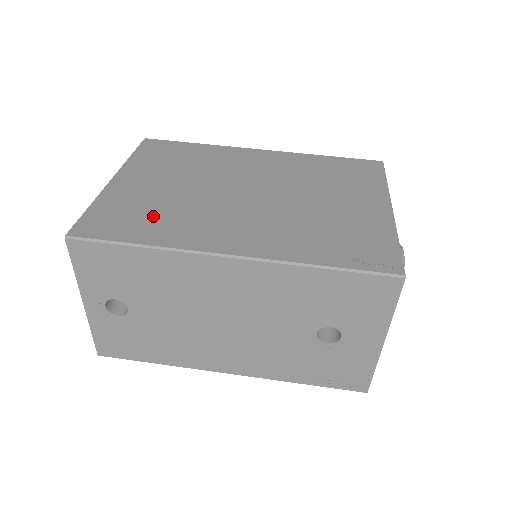
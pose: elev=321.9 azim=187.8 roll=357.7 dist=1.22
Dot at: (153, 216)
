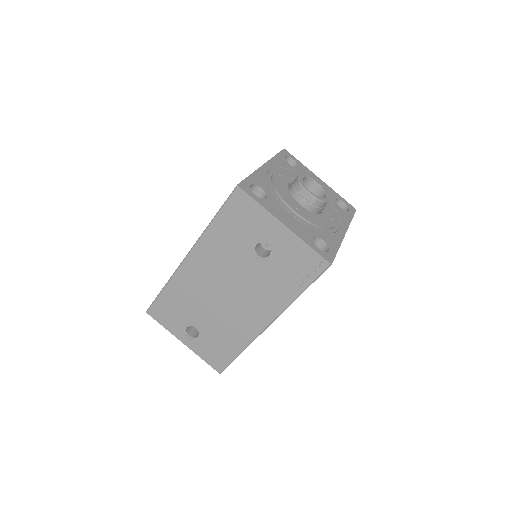
Dot at: occluded
